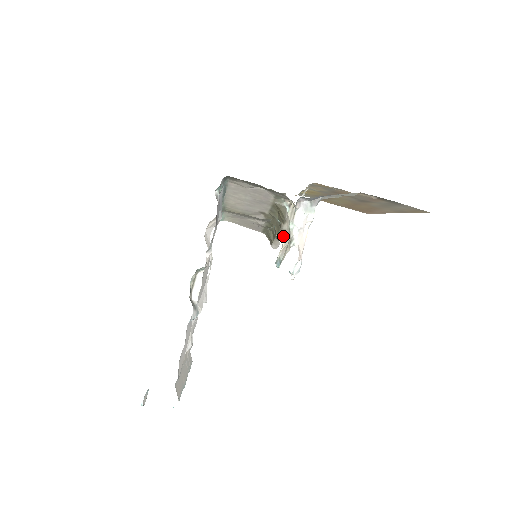
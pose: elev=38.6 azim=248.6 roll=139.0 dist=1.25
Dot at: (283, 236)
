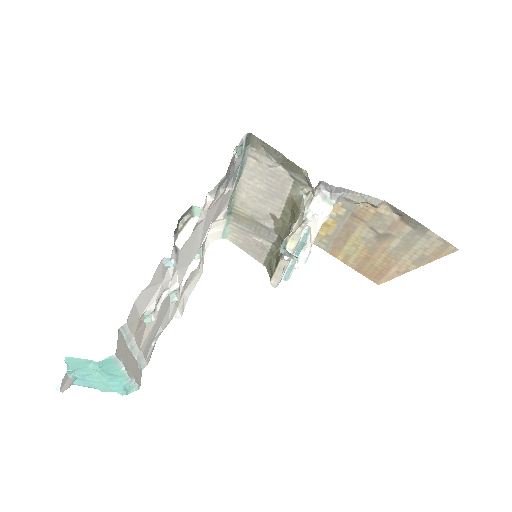
Dot at: (290, 248)
